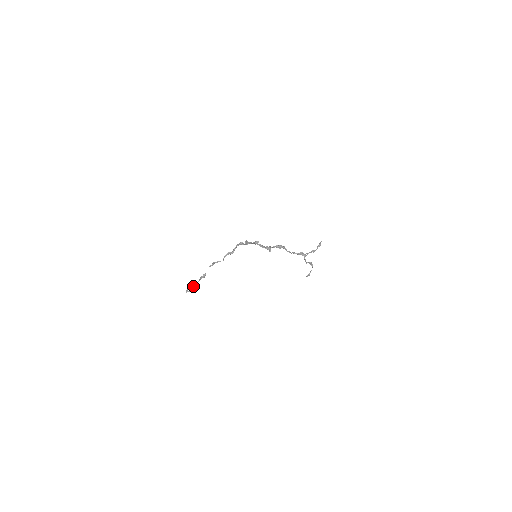
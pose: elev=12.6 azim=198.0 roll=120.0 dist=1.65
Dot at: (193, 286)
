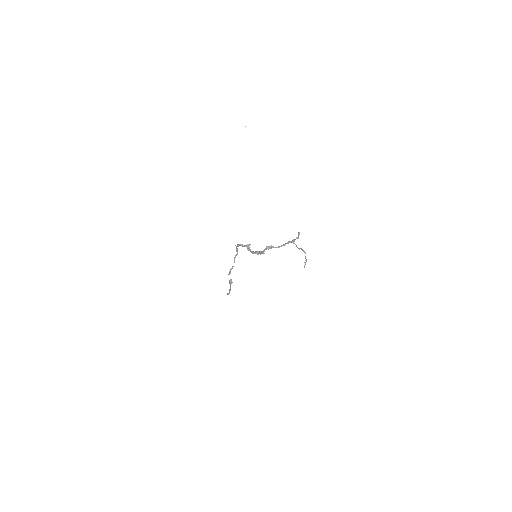
Dot at: (229, 291)
